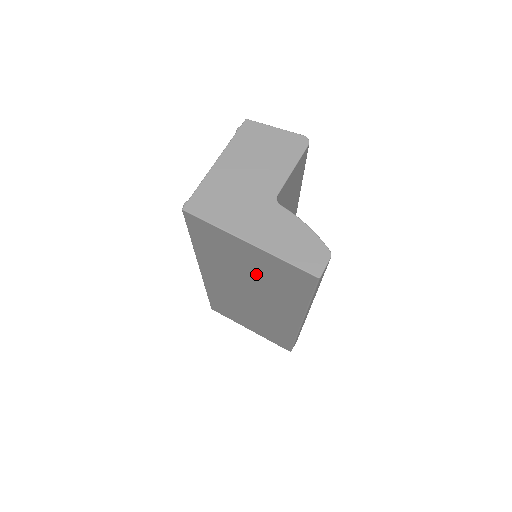
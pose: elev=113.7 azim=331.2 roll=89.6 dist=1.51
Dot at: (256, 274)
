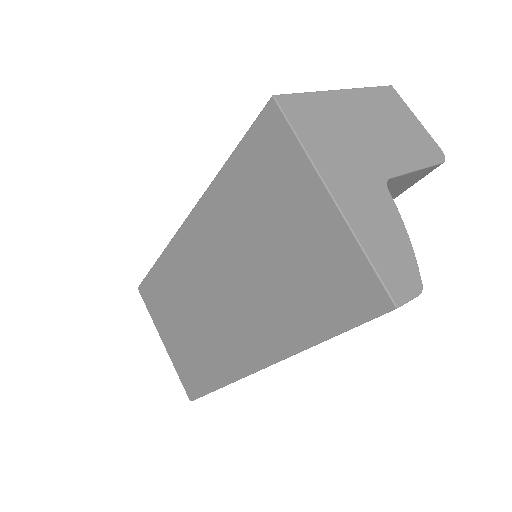
Dot at: (279, 258)
